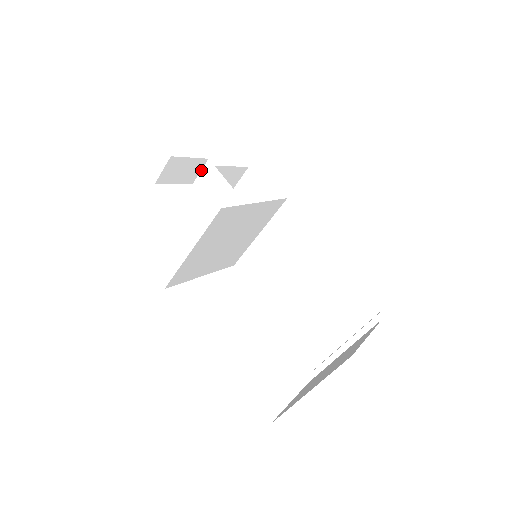
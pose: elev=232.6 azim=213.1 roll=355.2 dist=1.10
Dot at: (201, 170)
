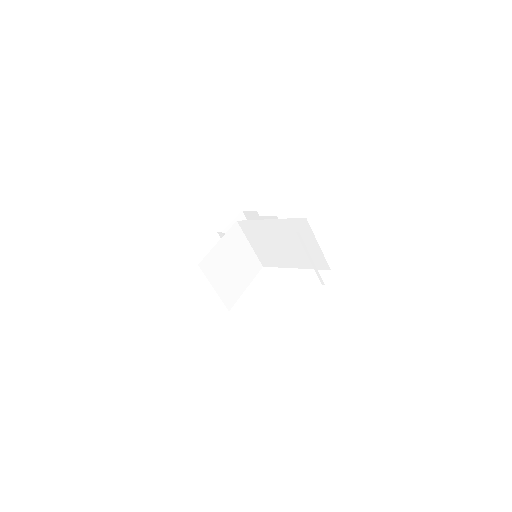
Dot at: occluded
